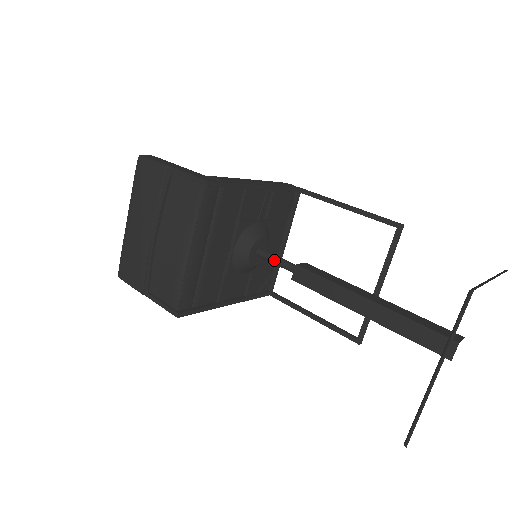
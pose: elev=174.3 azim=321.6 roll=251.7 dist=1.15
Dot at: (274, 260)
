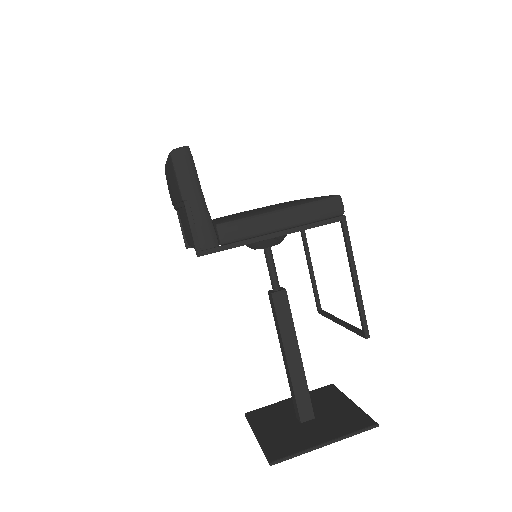
Dot at: (268, 268)
